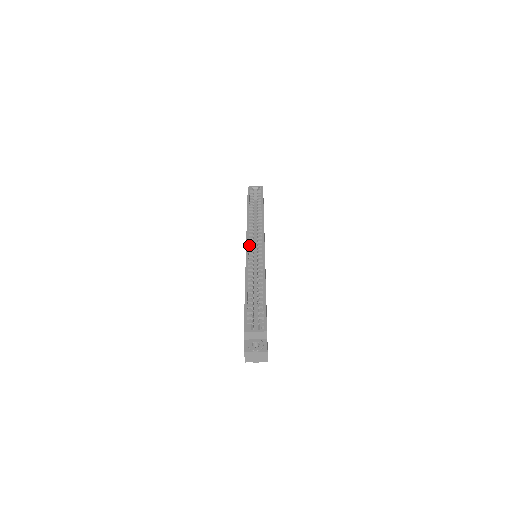
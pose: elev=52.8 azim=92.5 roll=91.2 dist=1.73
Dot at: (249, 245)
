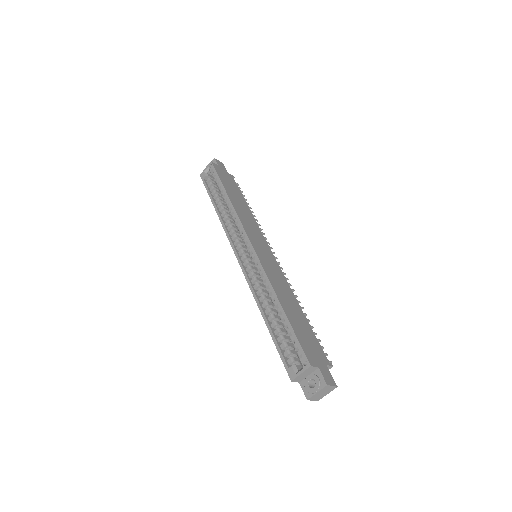
Dot at: (240, 255)
